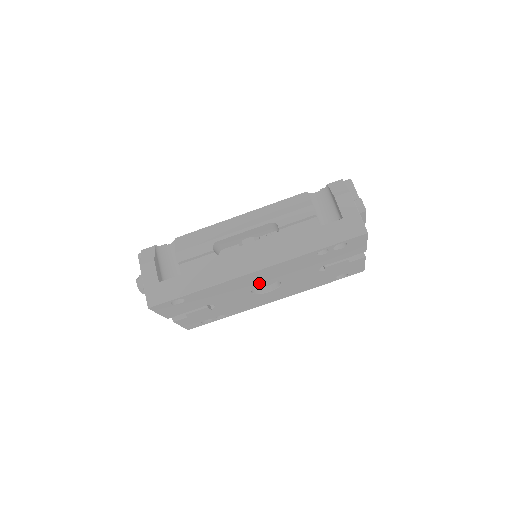
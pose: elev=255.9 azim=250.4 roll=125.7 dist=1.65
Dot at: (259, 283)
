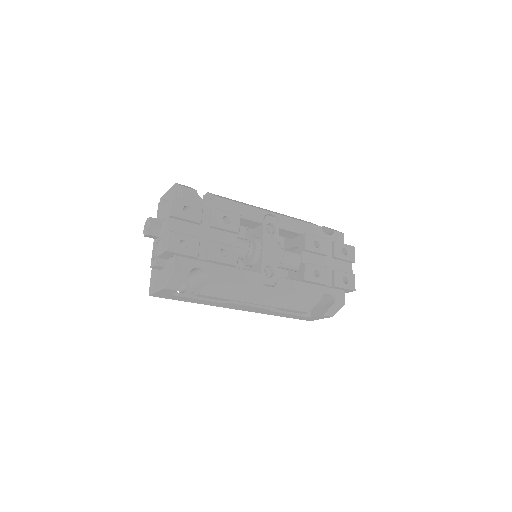
Dot at: occluded
